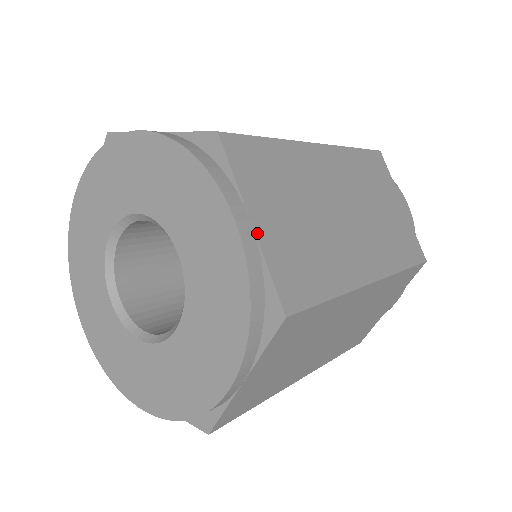
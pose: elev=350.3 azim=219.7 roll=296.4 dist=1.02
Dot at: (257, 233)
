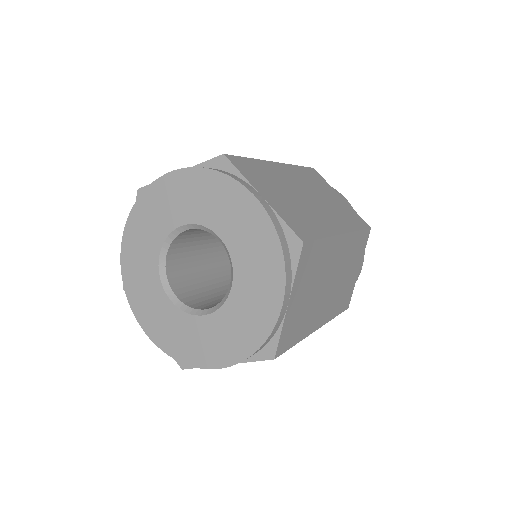
Dot at: (268, 202)
